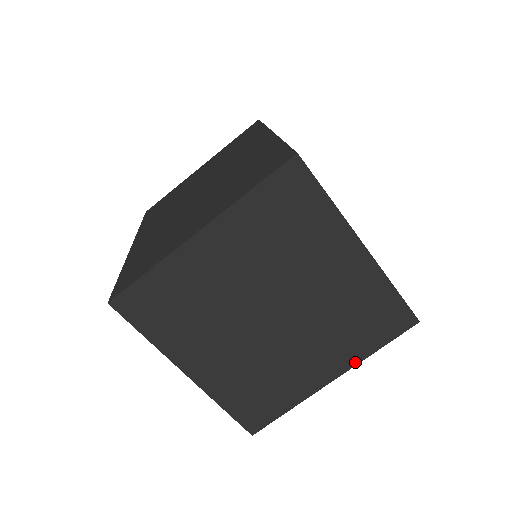
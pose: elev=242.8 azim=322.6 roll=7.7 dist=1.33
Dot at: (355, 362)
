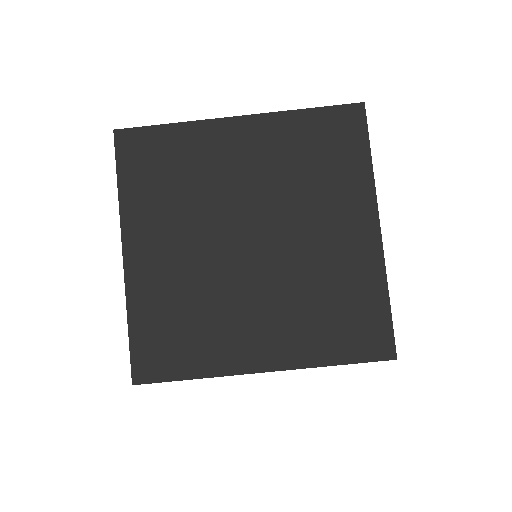
Dot at: (371, 192)
